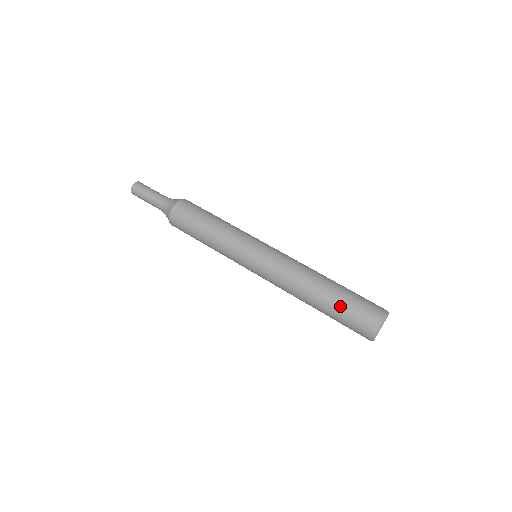
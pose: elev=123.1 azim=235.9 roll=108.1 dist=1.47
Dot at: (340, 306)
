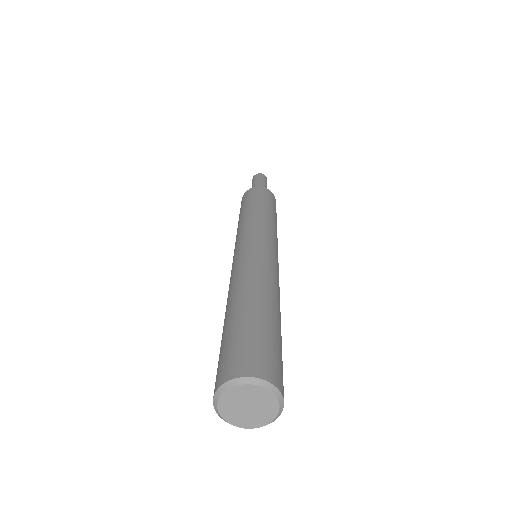
Dot at: (232, 327)
